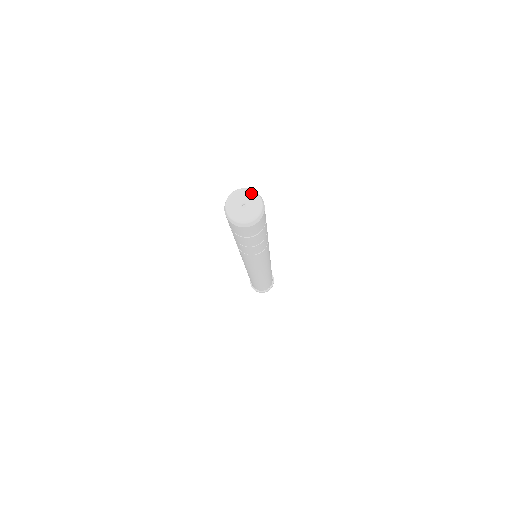
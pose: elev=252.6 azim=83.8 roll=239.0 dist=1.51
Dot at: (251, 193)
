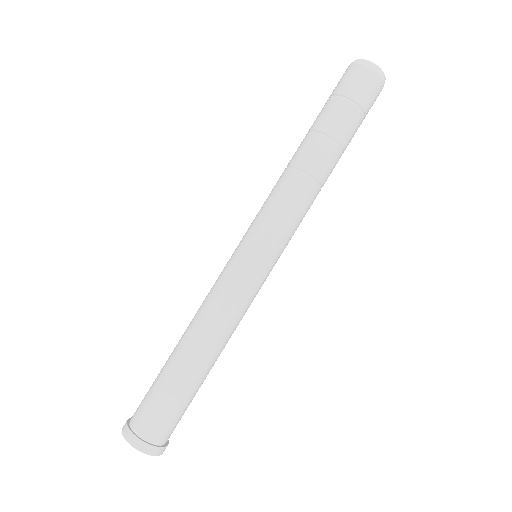
Dot at: occluded
